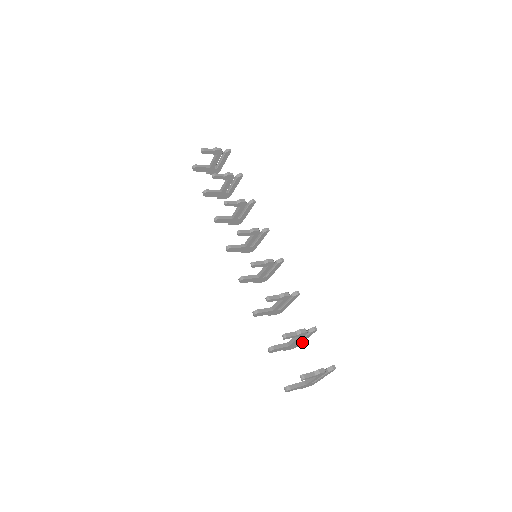
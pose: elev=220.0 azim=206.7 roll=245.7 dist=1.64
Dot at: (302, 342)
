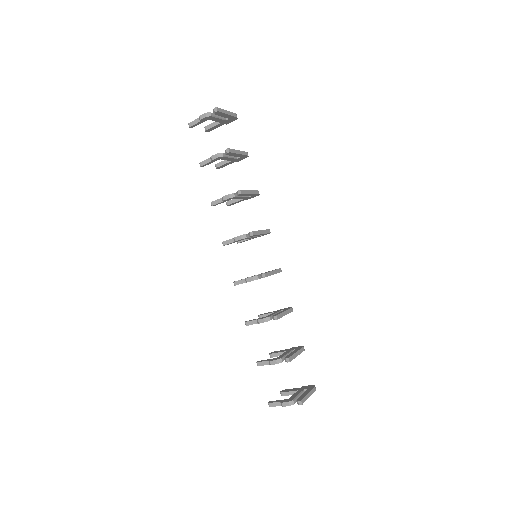
Dot at: (300, 353)
